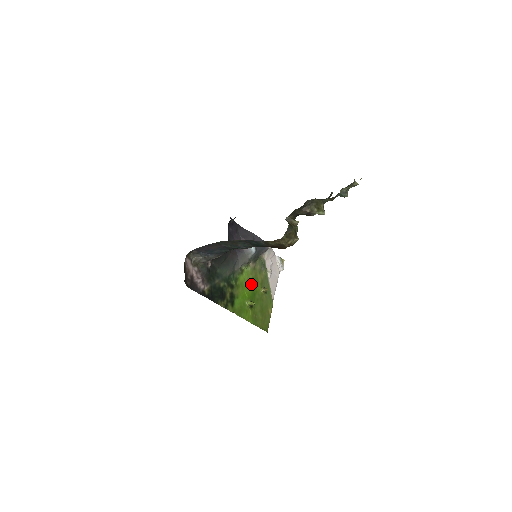
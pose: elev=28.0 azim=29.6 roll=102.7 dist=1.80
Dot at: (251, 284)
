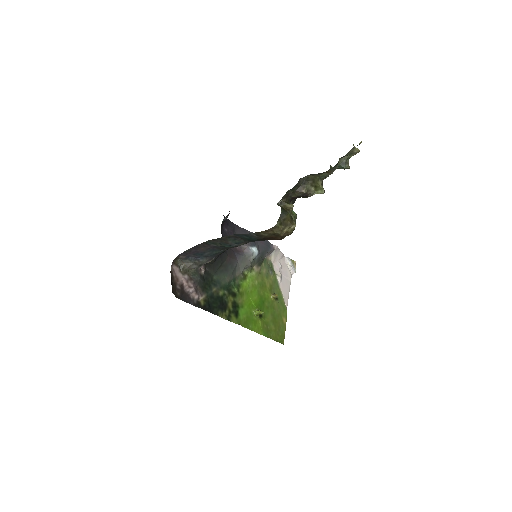
Dot at: (258, 291)
